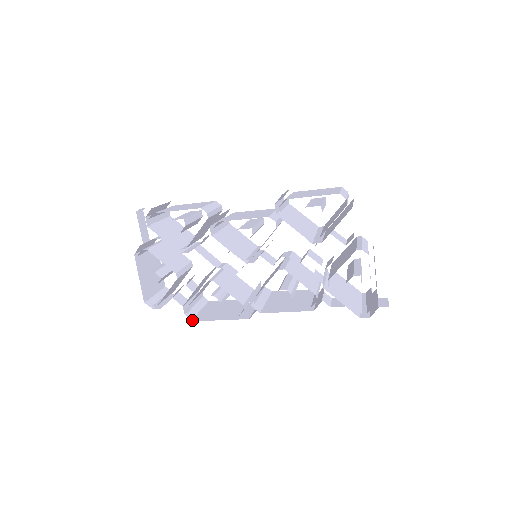
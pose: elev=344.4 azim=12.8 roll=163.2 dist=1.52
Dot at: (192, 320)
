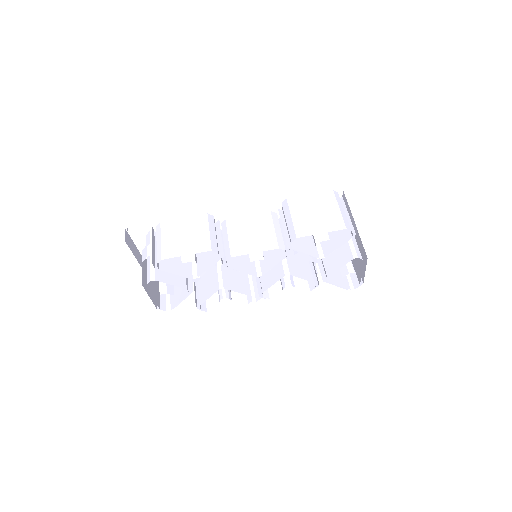
Dot at: (205, 310)
